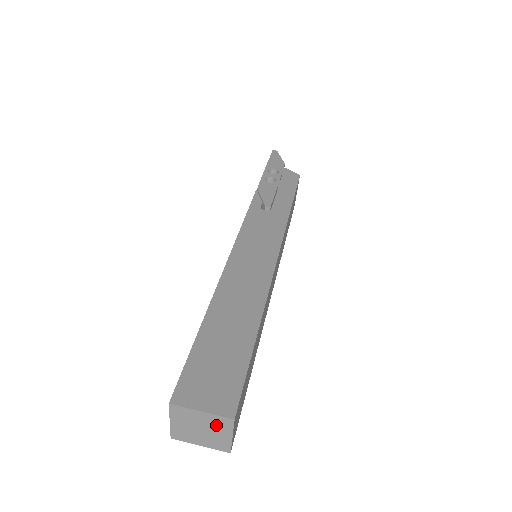
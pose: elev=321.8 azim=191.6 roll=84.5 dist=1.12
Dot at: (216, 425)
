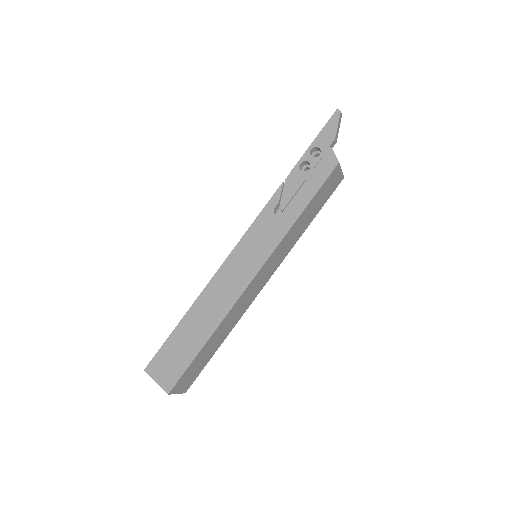
Dot at: occluded
